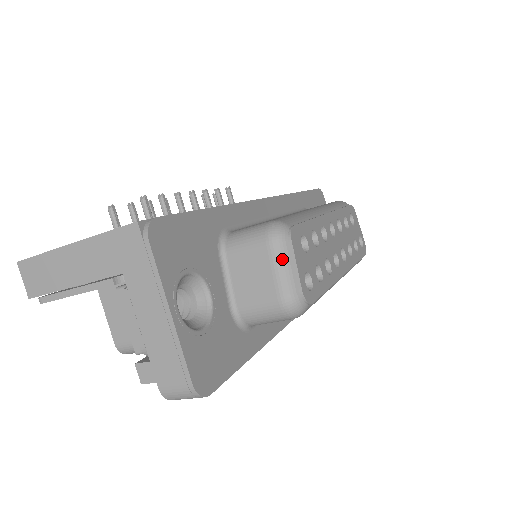
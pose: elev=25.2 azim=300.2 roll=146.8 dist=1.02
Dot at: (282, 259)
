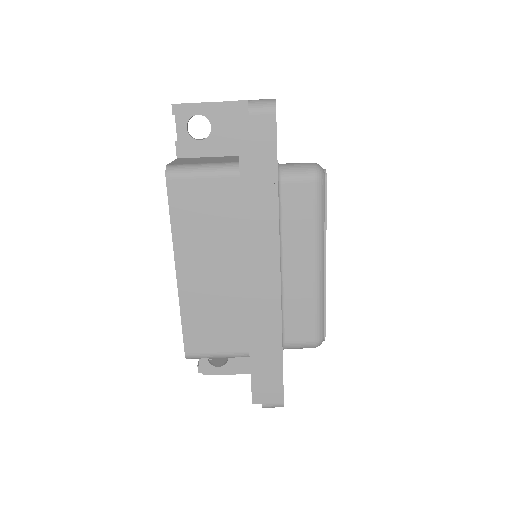
Dot at: occluded
